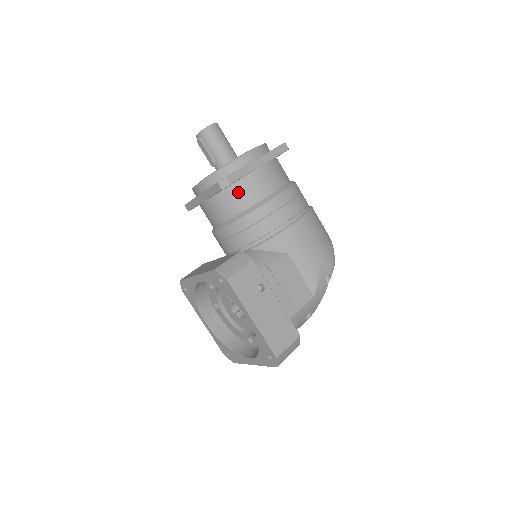
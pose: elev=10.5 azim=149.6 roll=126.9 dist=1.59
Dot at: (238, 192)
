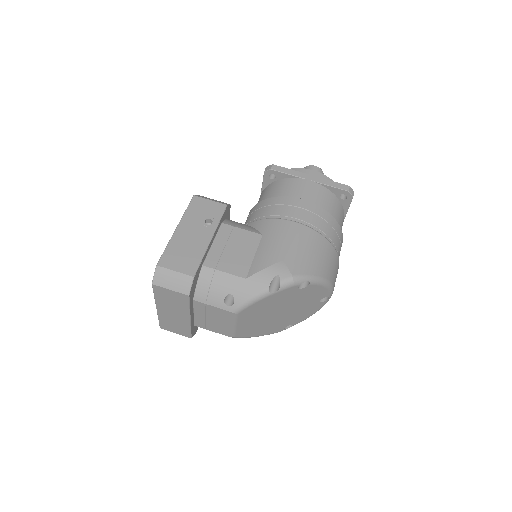
Dot at: (277, 186)
